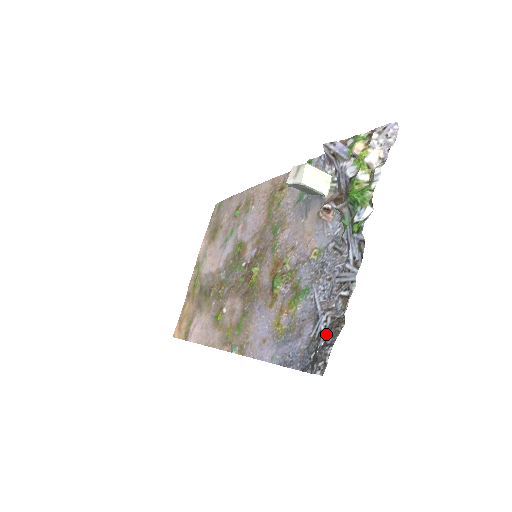
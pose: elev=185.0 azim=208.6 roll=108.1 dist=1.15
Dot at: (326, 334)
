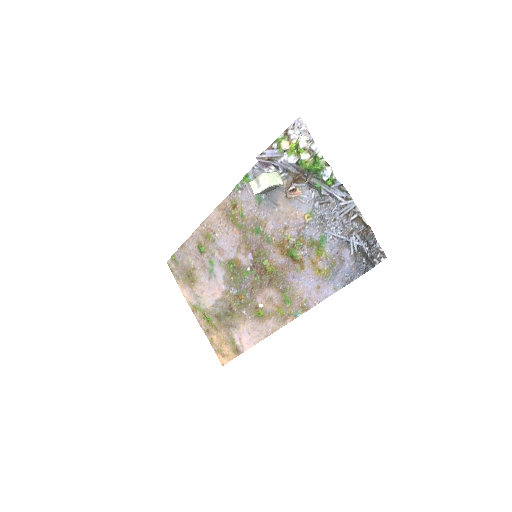
Dot at: (364, 243)
